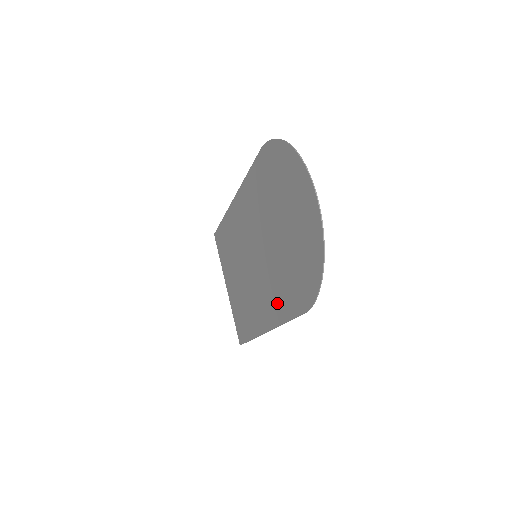
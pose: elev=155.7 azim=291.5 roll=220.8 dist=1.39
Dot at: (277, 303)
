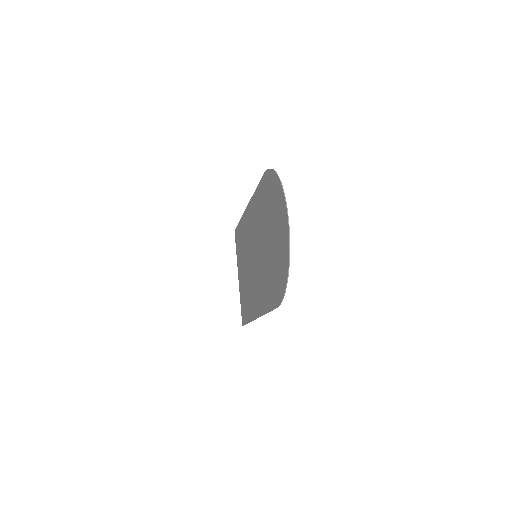
Dot at: (264, 296)
